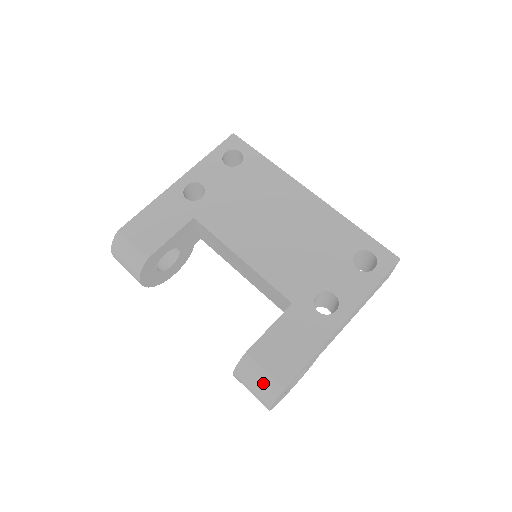
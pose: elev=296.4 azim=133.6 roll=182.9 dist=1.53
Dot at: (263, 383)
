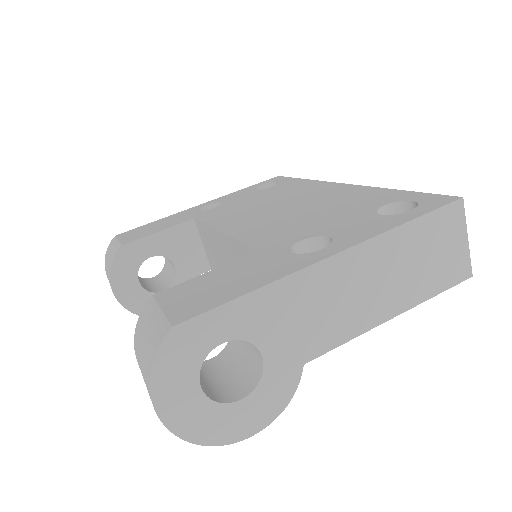
Dot at: (151, 332)
